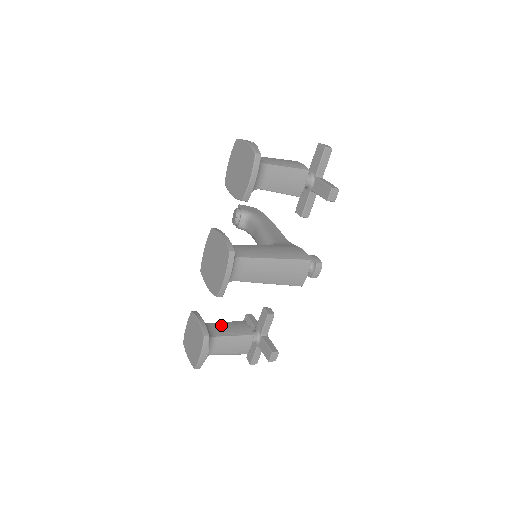
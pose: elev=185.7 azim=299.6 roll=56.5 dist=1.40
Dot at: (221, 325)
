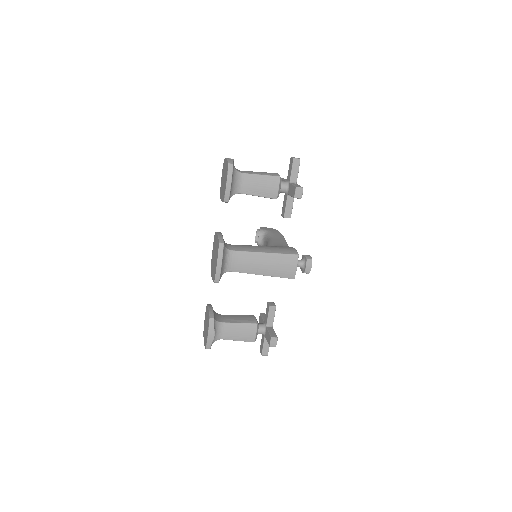
Dot at: (231, 316)
